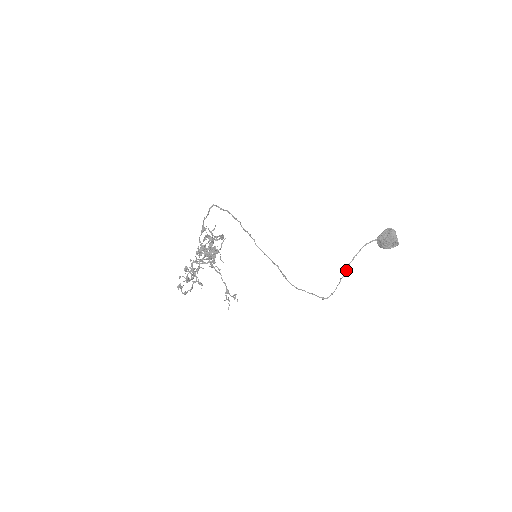
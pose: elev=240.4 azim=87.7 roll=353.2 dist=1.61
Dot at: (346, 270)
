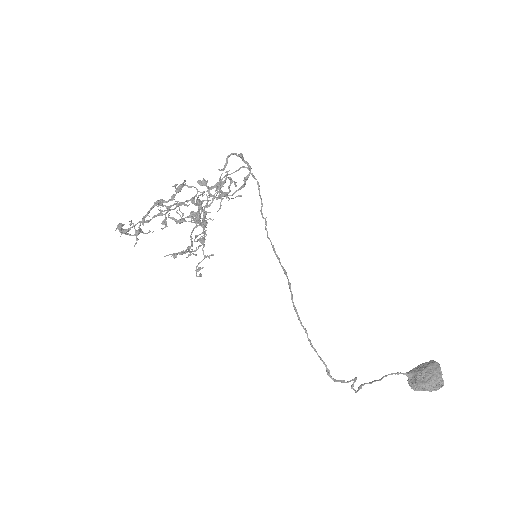
Dot at: (359, 388)
